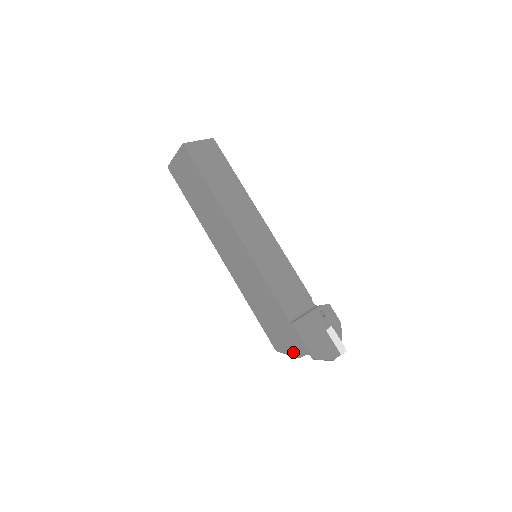
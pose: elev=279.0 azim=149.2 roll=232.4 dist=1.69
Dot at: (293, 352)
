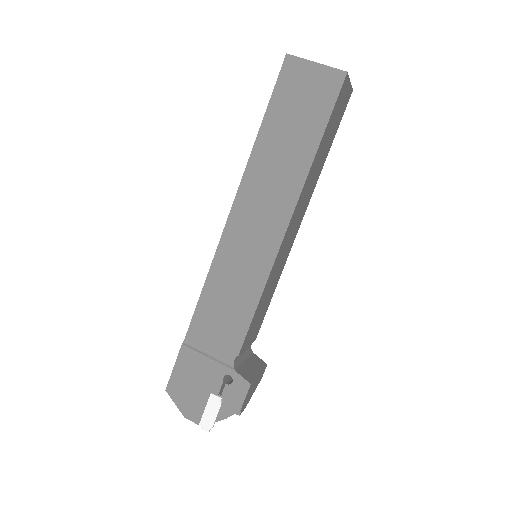
Dot at: occluded
